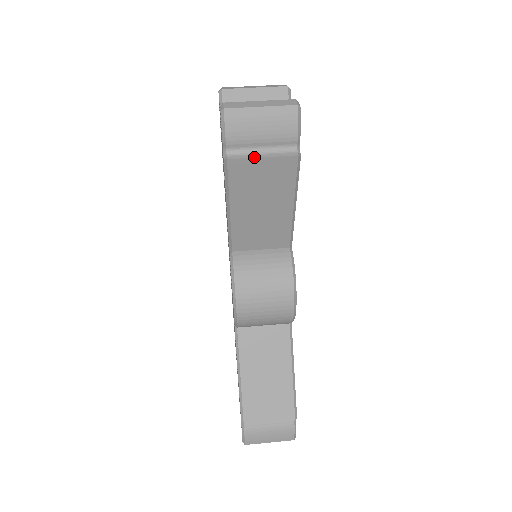
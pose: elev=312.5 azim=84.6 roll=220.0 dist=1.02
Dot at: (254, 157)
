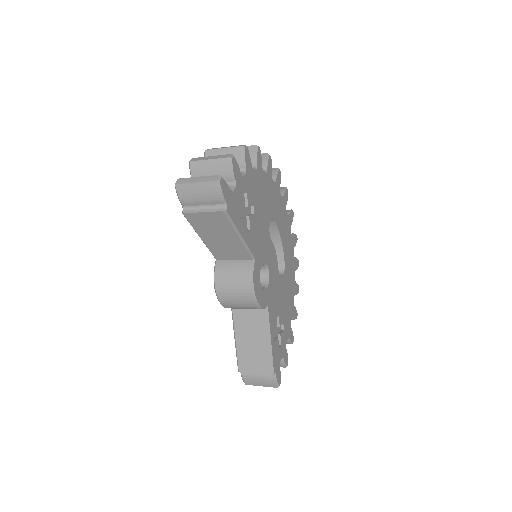
Dot at: (197, 212)
